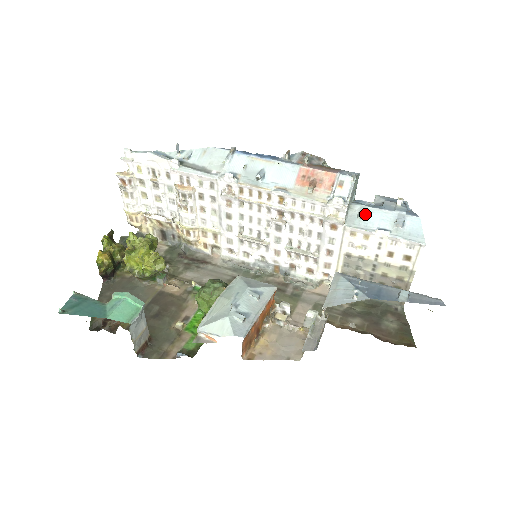
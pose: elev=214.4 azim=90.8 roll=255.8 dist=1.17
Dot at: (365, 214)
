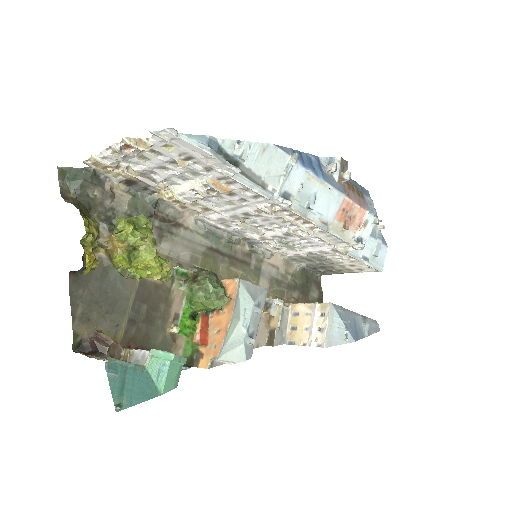
Dot at: occluded
